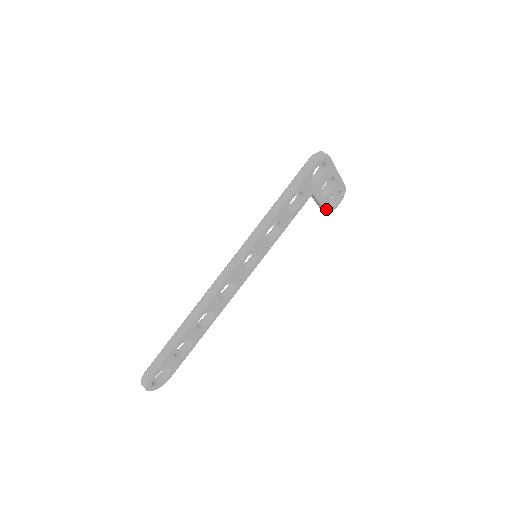
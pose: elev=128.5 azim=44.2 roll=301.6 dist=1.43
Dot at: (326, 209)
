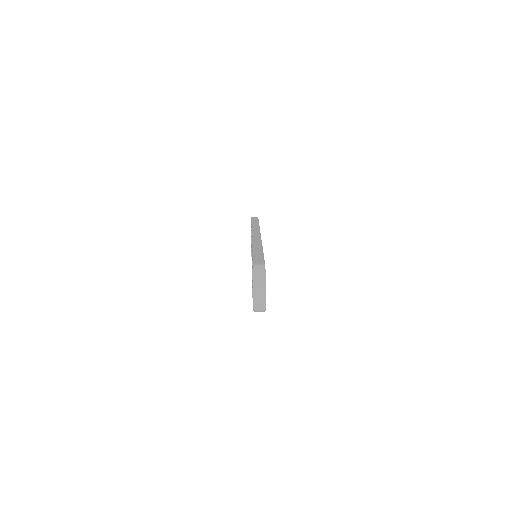
Dot at: occluded
